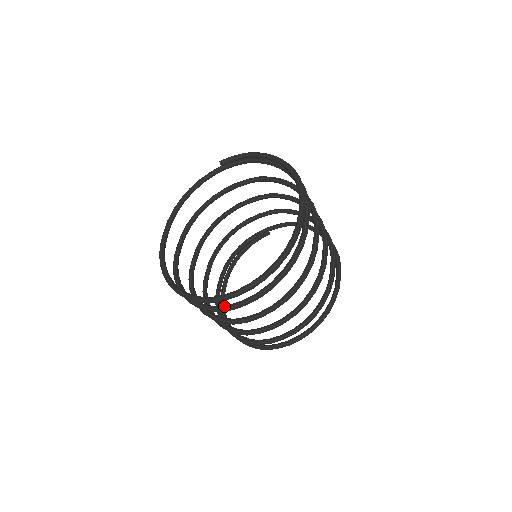
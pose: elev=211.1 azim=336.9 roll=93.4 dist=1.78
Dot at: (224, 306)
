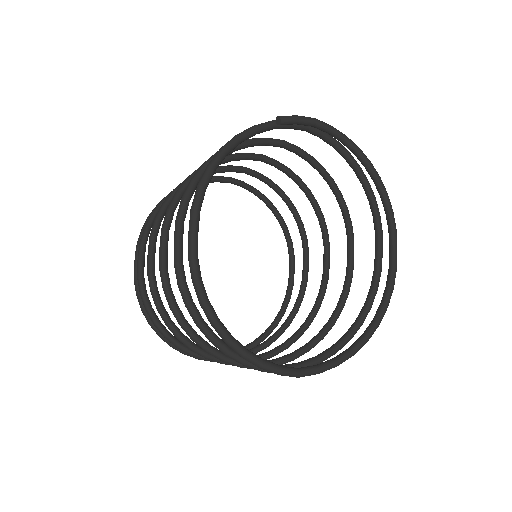
Dot at: occluded
